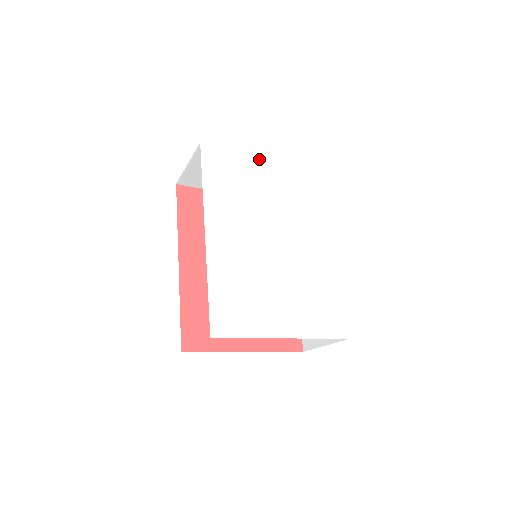
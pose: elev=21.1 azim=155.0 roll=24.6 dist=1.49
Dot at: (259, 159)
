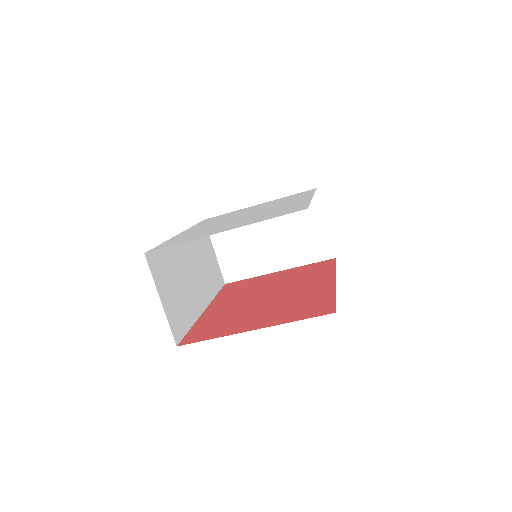
Dot at: occluded
